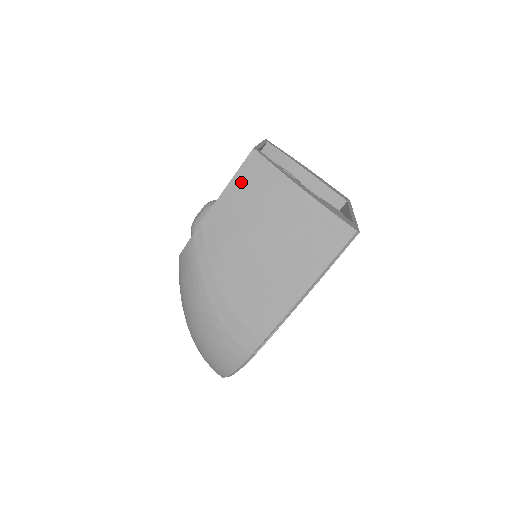
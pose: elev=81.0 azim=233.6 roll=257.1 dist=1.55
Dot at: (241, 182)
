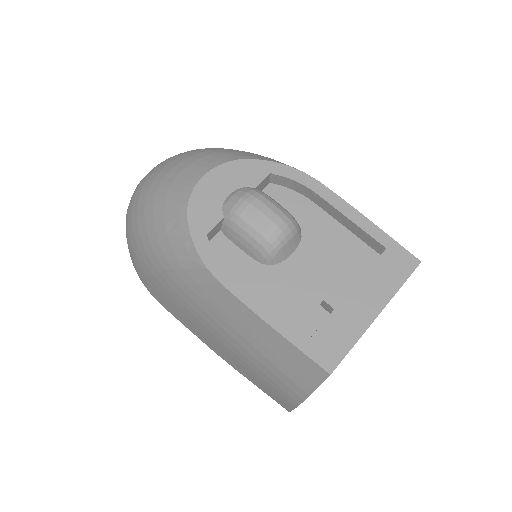
Dot at: (285, 348)
